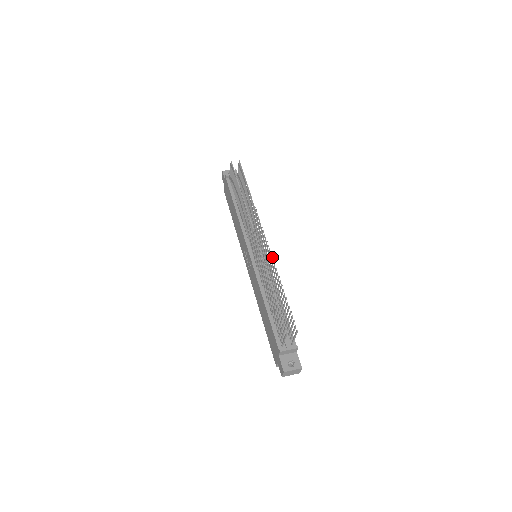
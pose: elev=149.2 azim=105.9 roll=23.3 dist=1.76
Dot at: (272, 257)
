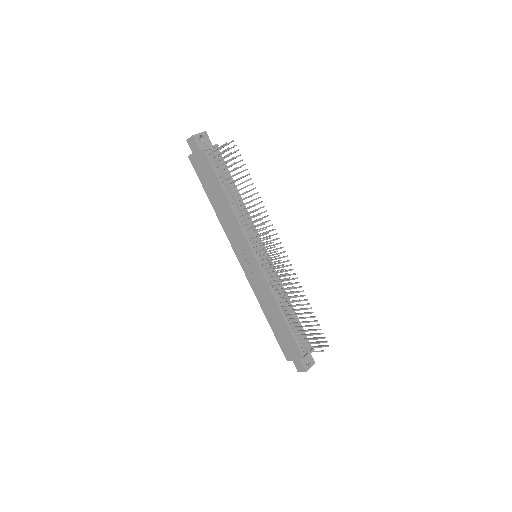
Dot at: (295, 274)
